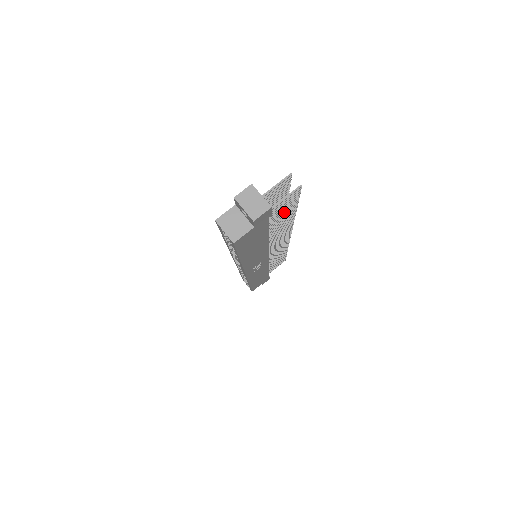
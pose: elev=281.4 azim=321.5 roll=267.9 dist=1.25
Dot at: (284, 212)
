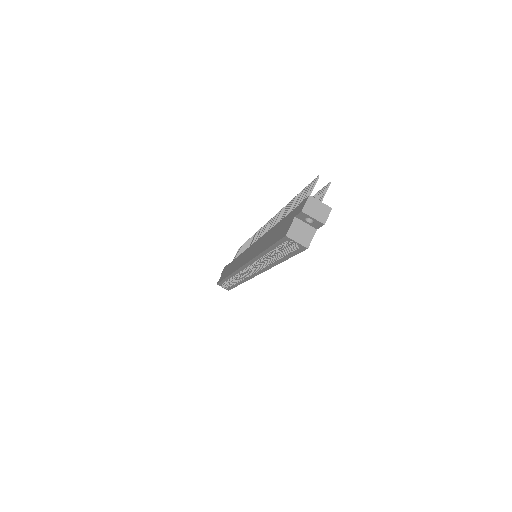
Dot at: occluded
